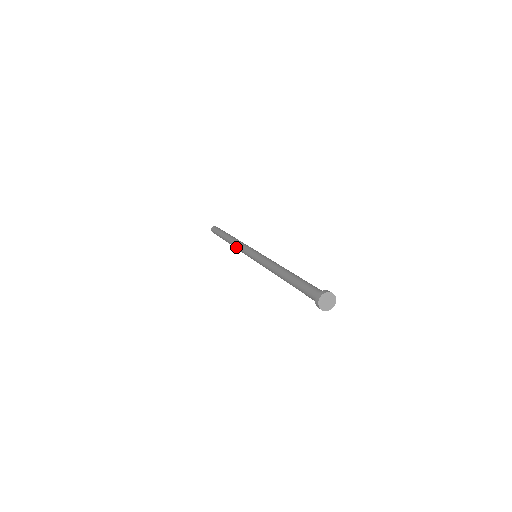
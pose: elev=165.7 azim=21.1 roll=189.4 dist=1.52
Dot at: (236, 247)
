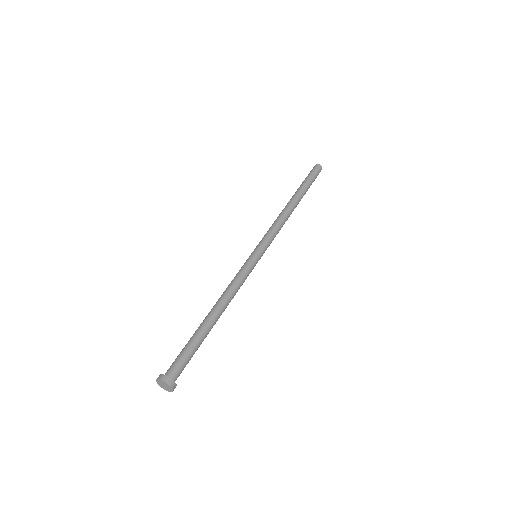
Dot at: occluded
